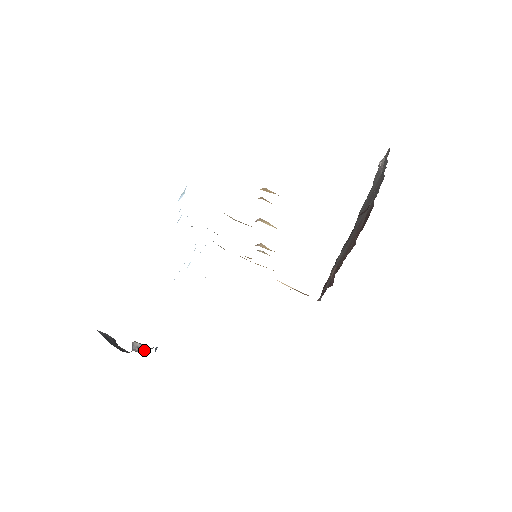
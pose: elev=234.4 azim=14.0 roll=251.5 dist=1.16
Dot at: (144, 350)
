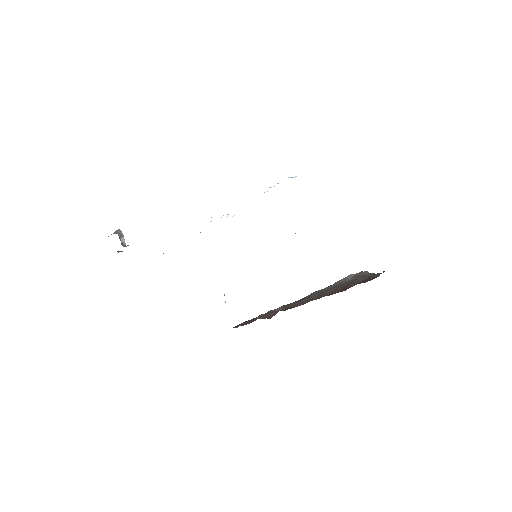
Dot at: (123, 242)
